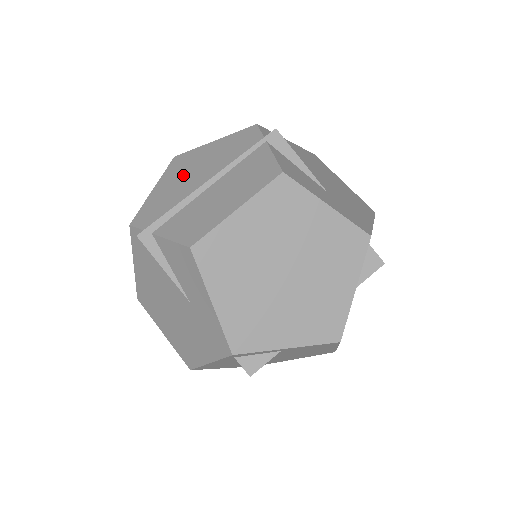
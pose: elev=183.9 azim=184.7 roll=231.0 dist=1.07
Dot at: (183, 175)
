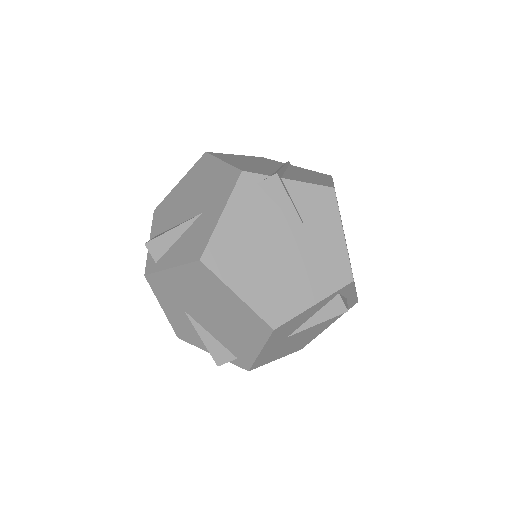
Dot at: (243, 161)
